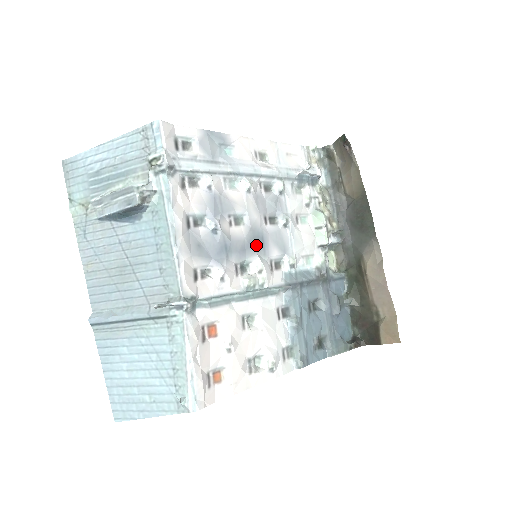
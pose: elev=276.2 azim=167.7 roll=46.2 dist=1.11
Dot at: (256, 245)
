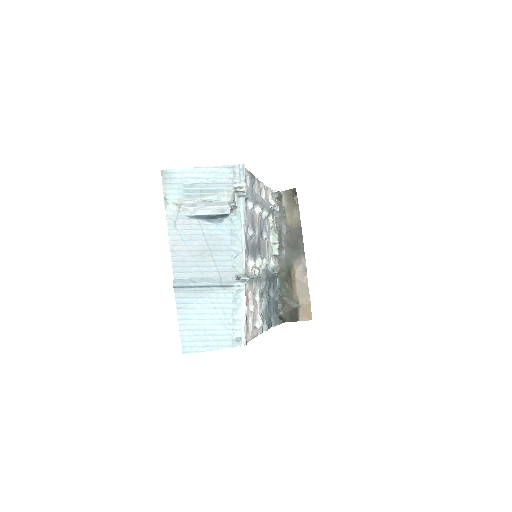
Dot at: (259, 249)
